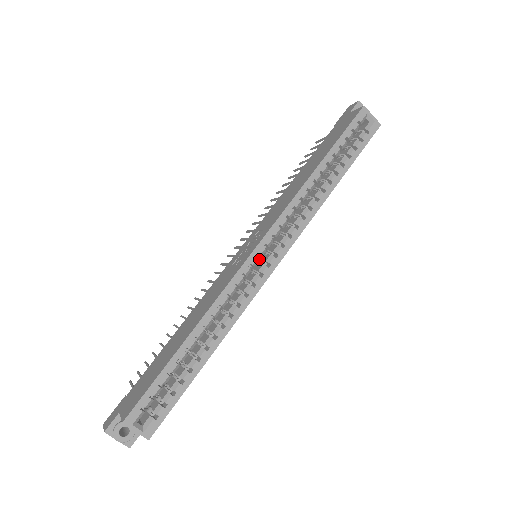
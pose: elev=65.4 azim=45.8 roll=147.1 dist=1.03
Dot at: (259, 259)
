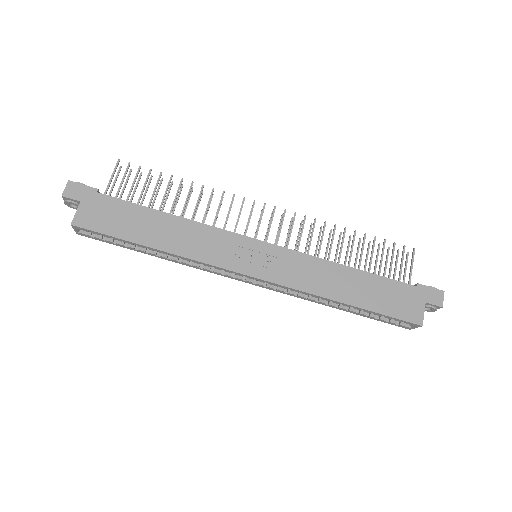
Dot at: occluded
